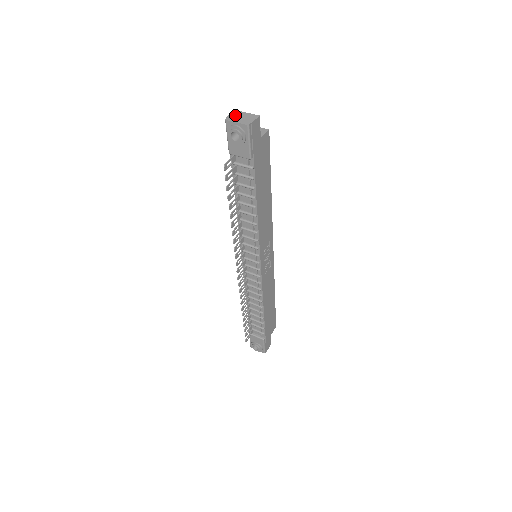
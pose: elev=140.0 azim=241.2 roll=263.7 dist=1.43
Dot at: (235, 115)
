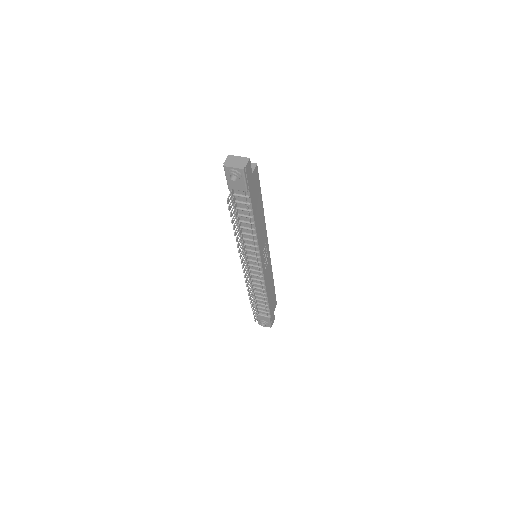
Dot at: (230, 160)
